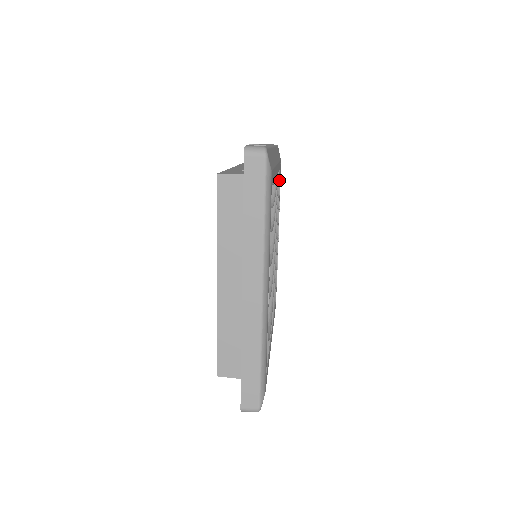
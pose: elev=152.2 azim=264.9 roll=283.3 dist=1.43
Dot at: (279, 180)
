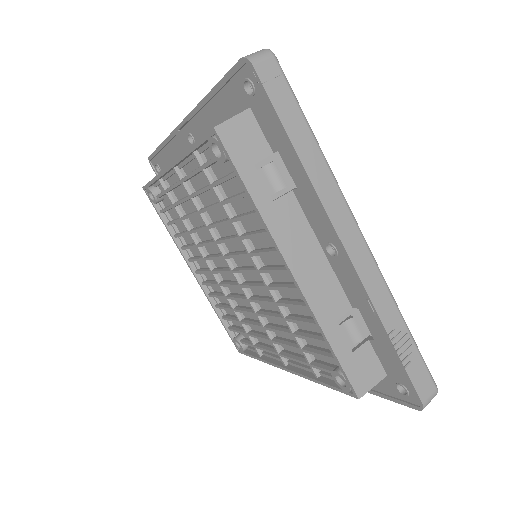
Dot at: occluded
